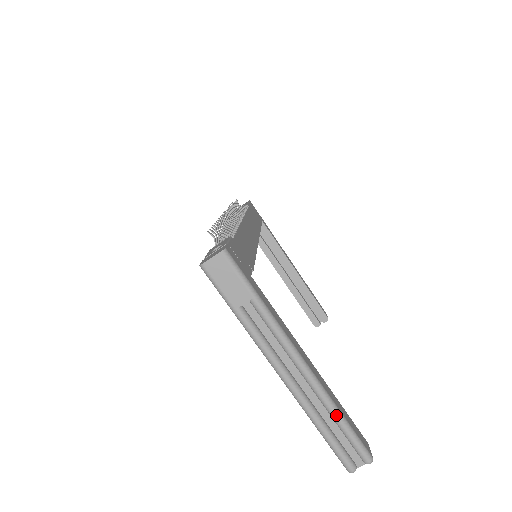
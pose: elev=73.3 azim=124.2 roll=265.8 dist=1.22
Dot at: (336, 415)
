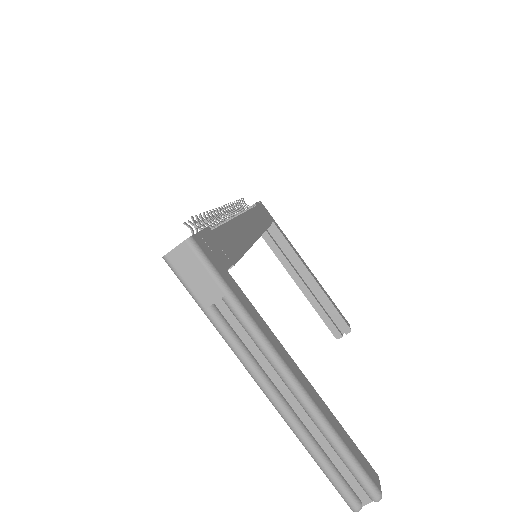
Dot at: (332, 439)
